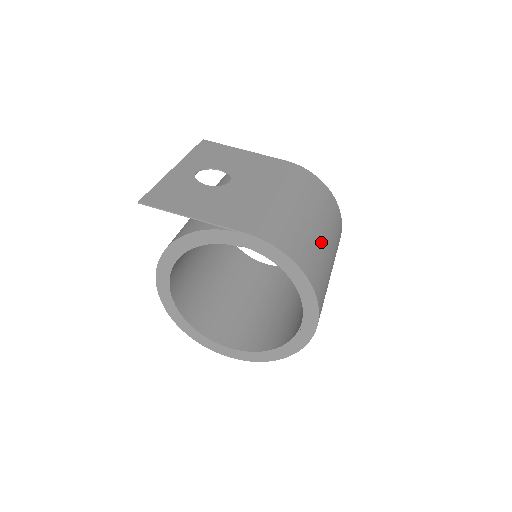
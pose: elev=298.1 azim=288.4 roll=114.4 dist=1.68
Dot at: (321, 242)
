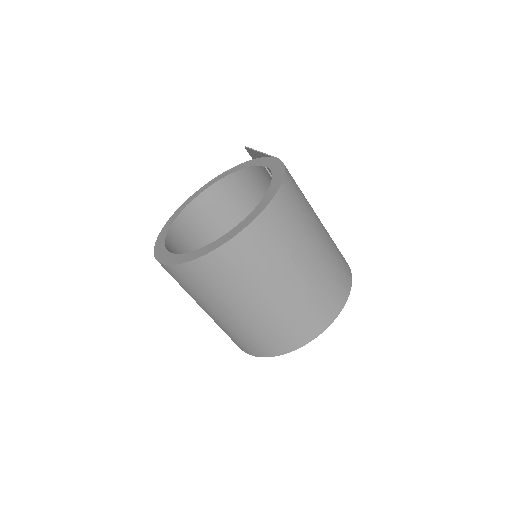
Dot at: (311, 235)
